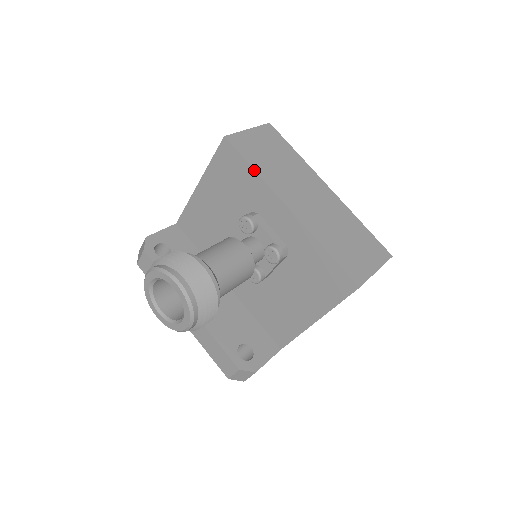
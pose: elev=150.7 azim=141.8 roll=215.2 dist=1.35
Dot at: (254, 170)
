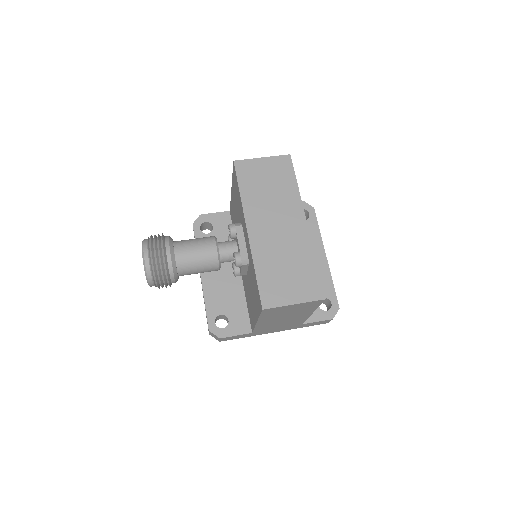
Dot at: (240, 193)
